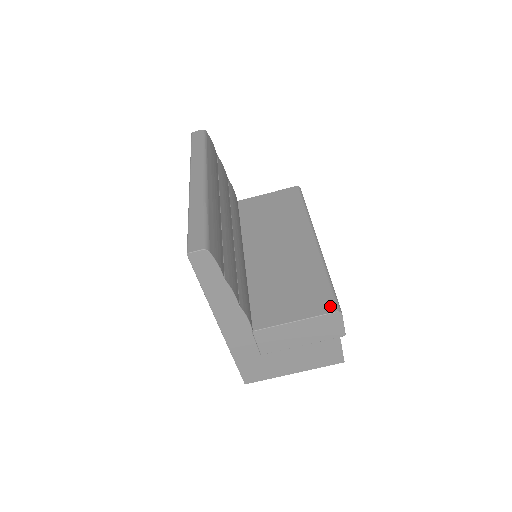
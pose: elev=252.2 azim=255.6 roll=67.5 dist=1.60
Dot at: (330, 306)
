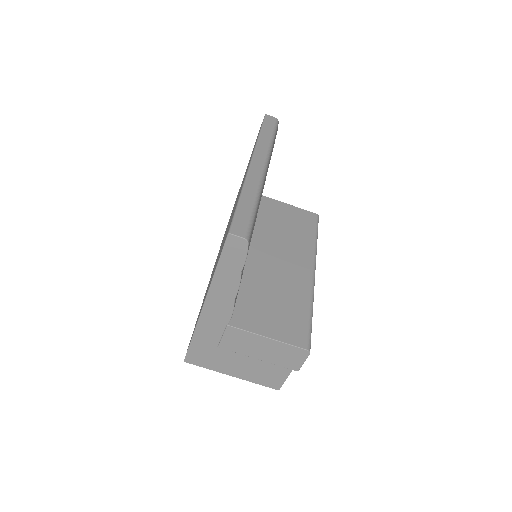
Dot at: (304, 342)
